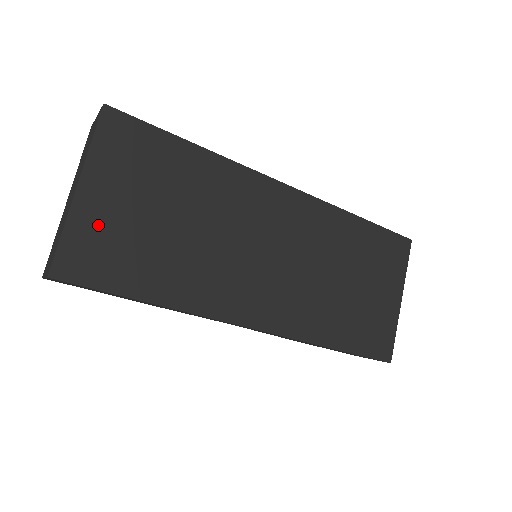
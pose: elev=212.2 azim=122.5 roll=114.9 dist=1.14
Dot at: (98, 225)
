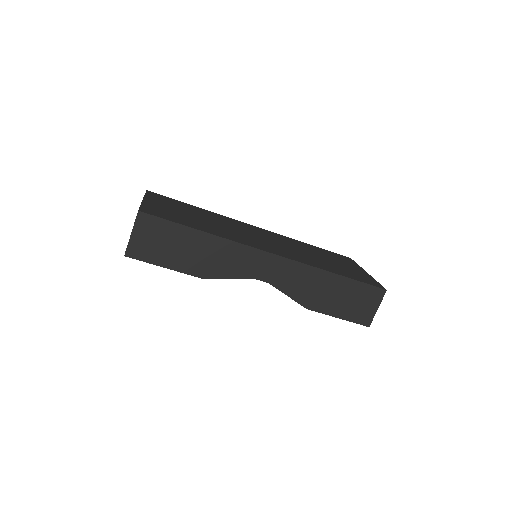
Dot at: (158, 208)
